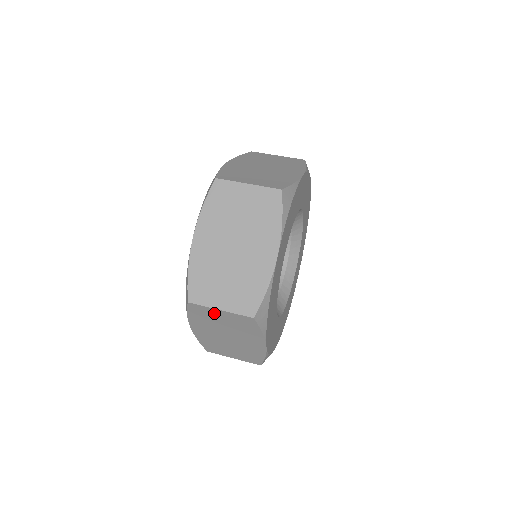
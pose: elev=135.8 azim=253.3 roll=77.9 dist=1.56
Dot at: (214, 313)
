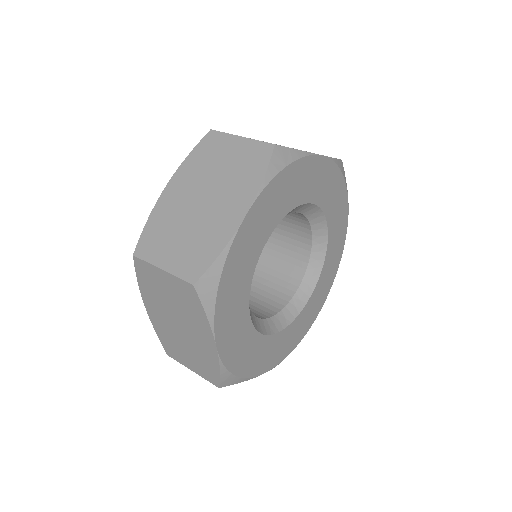
Dot at: (158, 276)
